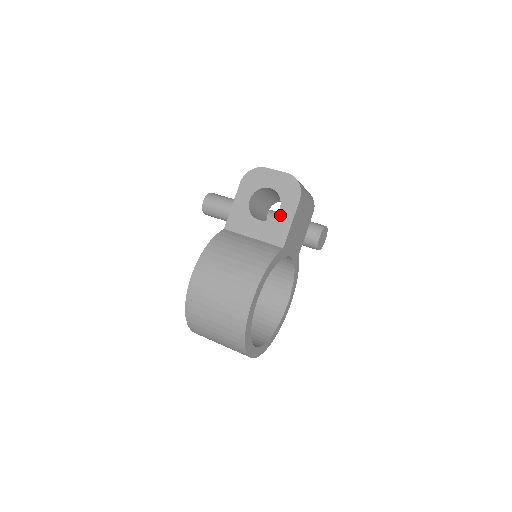
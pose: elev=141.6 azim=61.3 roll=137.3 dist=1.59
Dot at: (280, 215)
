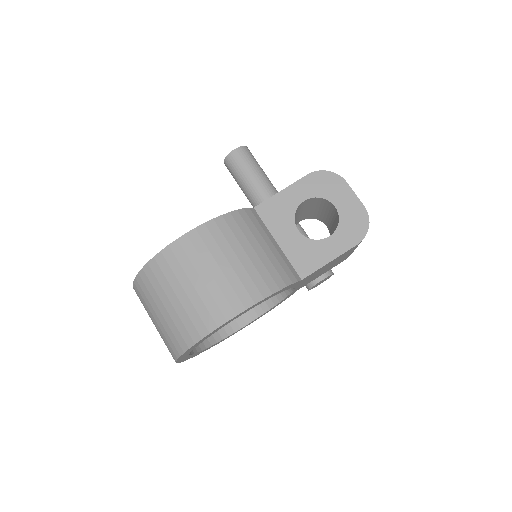
Dot at: (324, 243)
